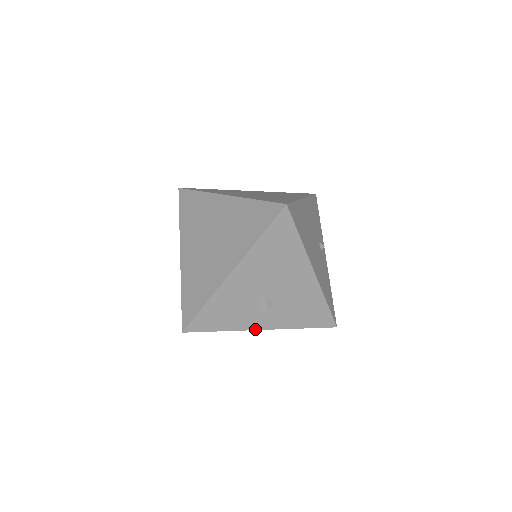
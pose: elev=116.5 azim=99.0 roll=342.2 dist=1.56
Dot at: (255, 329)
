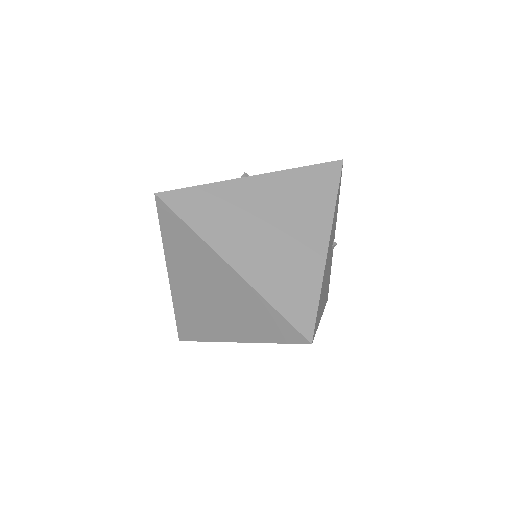
Dot at: occluded
